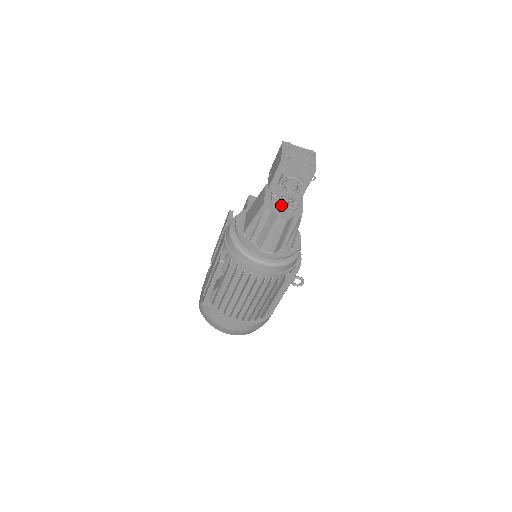
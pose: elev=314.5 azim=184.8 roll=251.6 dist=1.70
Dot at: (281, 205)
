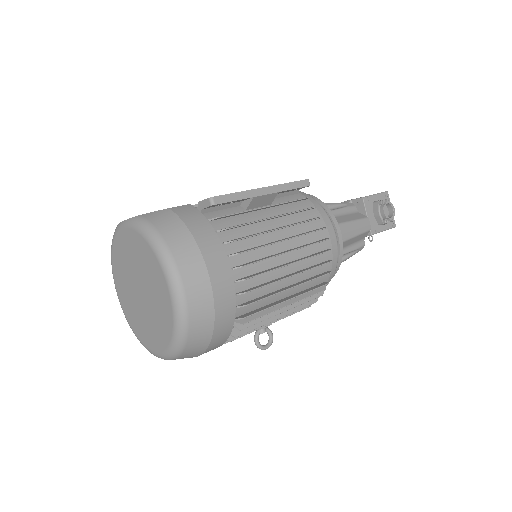
Dot at: occluded
